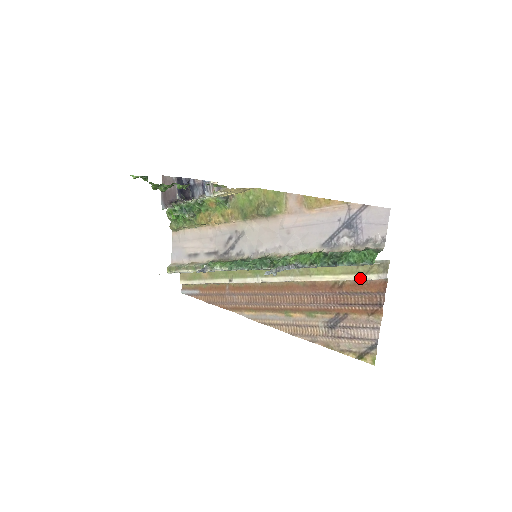
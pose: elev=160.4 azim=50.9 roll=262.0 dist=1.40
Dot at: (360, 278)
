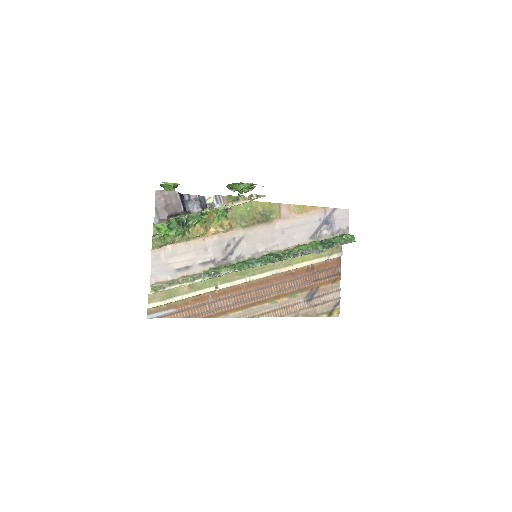
Dot at: (327, 259)
